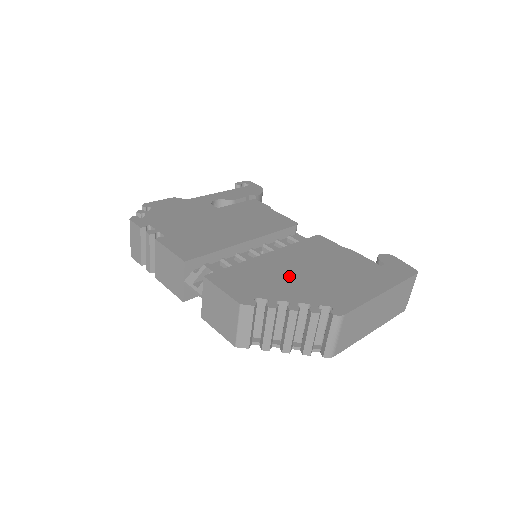
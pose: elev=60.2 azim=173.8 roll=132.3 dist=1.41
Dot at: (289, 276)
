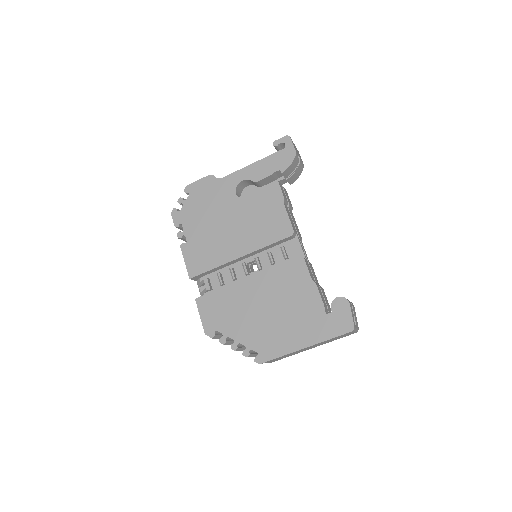
Dot at: (248, 312)
